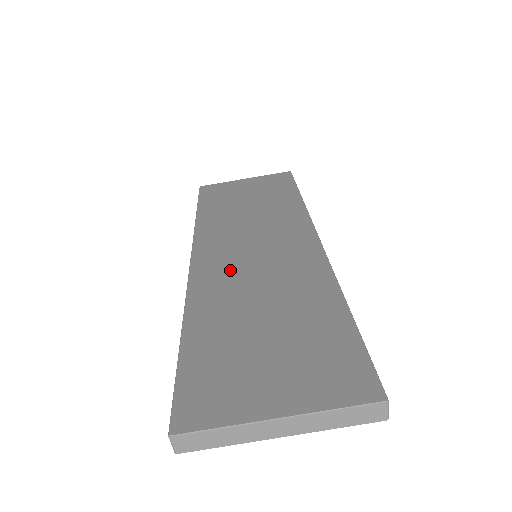
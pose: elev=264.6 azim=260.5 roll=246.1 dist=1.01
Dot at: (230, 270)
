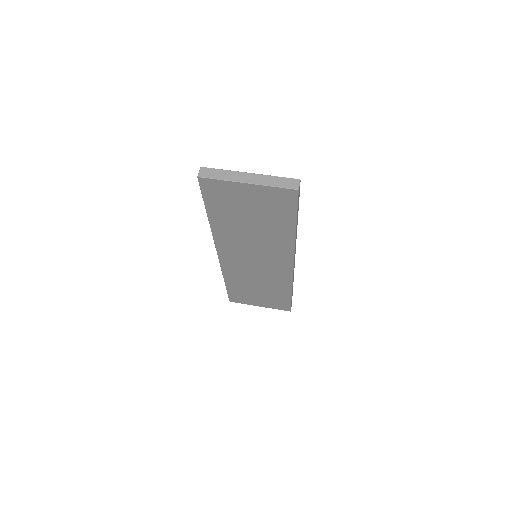
Dot at: occluded
